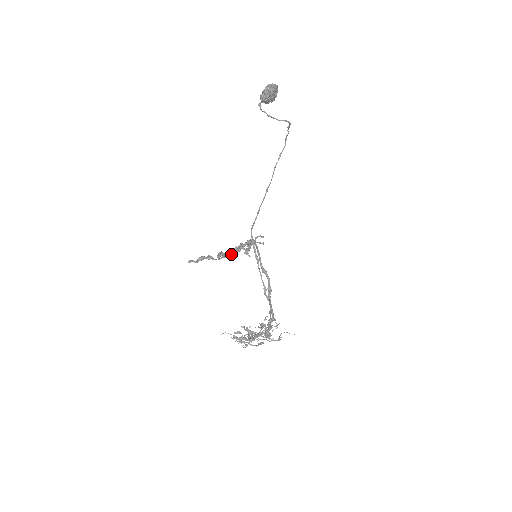
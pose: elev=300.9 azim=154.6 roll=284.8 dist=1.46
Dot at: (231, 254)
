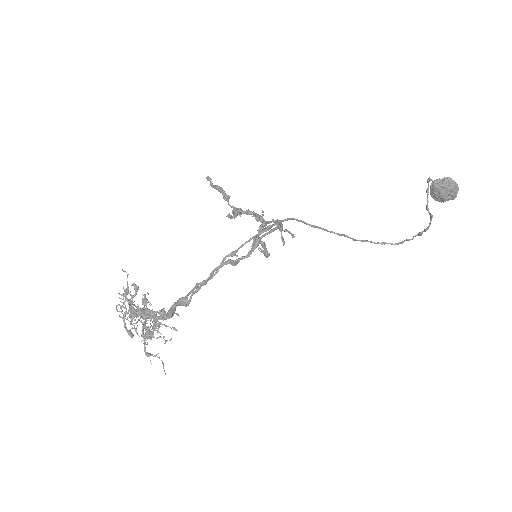
Dot at: (248, 212)
